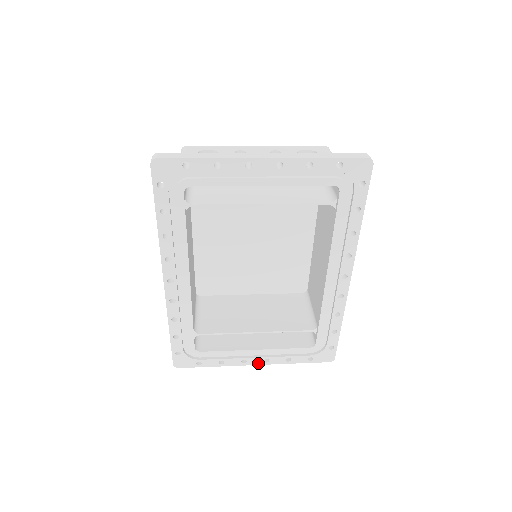
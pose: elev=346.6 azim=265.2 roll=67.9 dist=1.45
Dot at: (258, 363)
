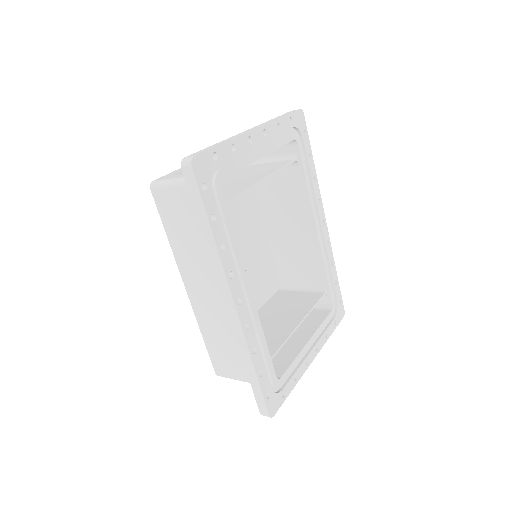
Dot at: (314, 356)
